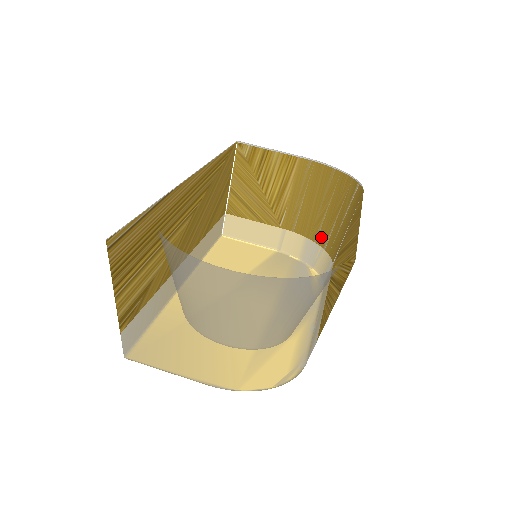
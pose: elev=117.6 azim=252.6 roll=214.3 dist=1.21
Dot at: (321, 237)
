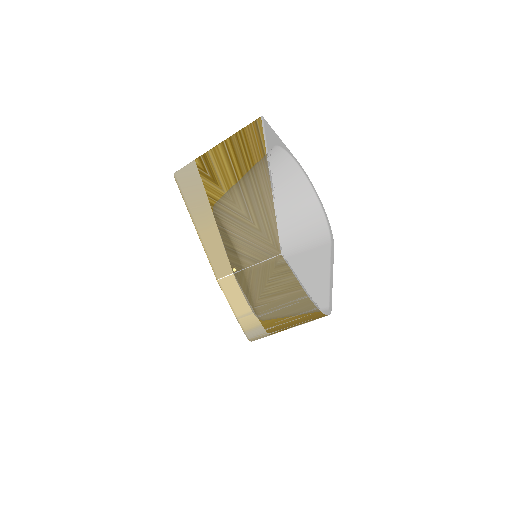
Dot at: (273, 329)
